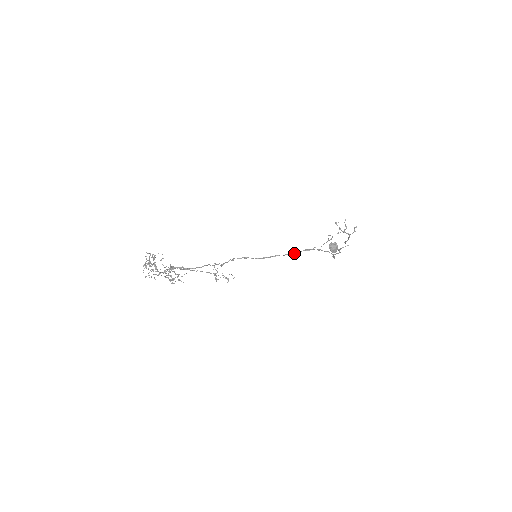
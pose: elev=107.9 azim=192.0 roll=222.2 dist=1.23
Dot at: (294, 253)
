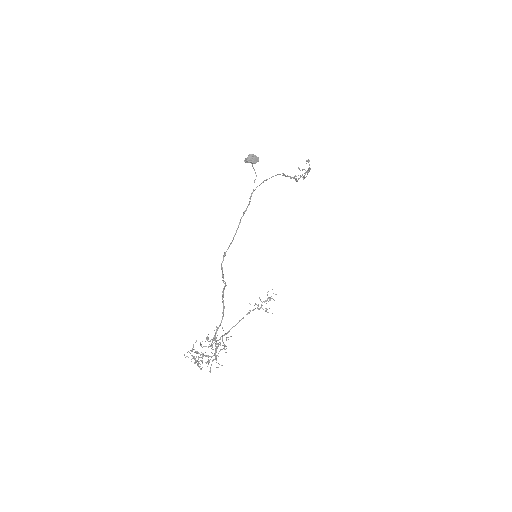
Dot at: (247, 206)
